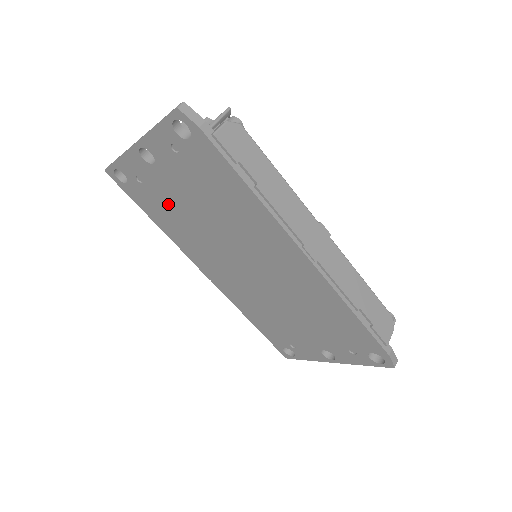
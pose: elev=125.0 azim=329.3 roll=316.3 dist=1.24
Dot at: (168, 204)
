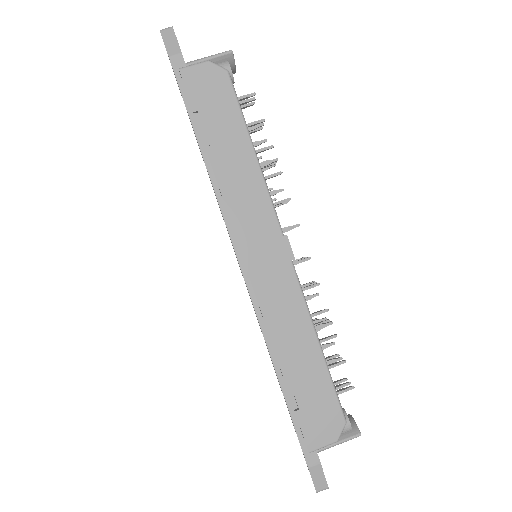
Dot at: occluded
